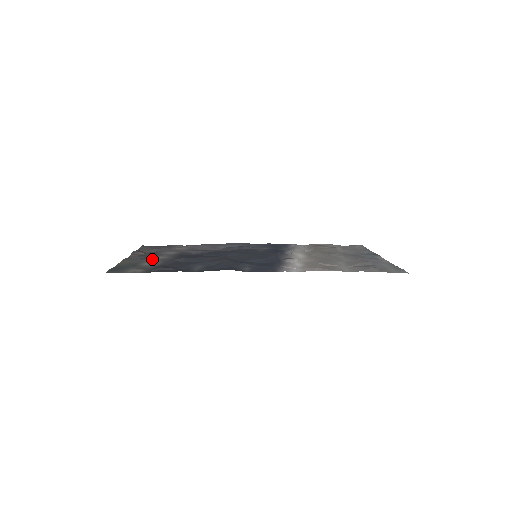
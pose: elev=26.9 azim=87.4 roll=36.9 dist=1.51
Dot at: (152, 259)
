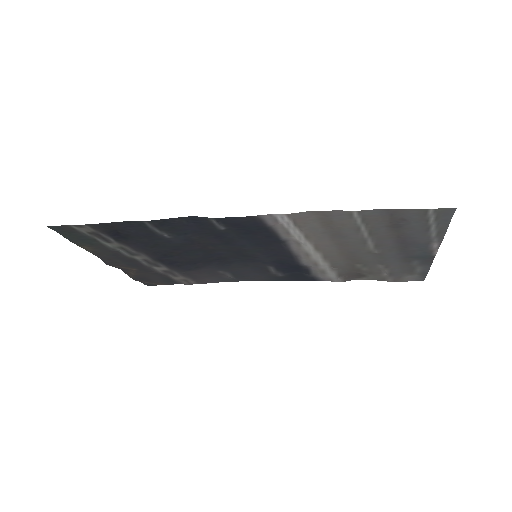
Dot at: (126, 254)
